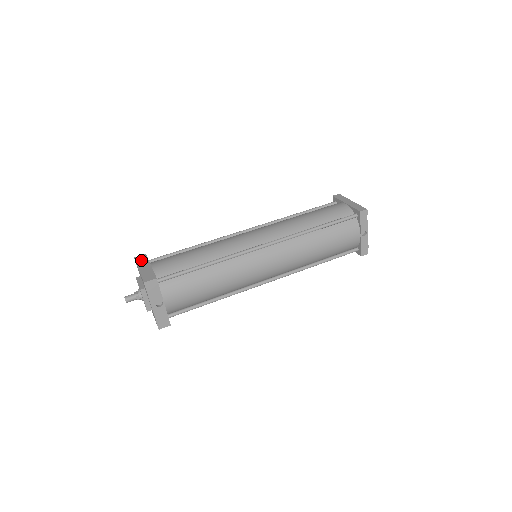
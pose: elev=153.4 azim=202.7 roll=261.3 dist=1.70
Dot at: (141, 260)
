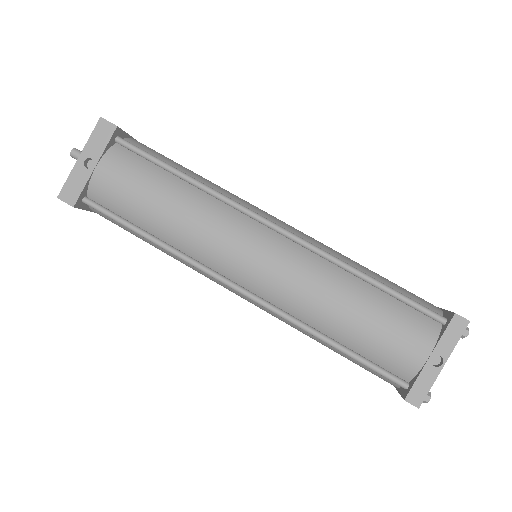
Dot at: occluded
